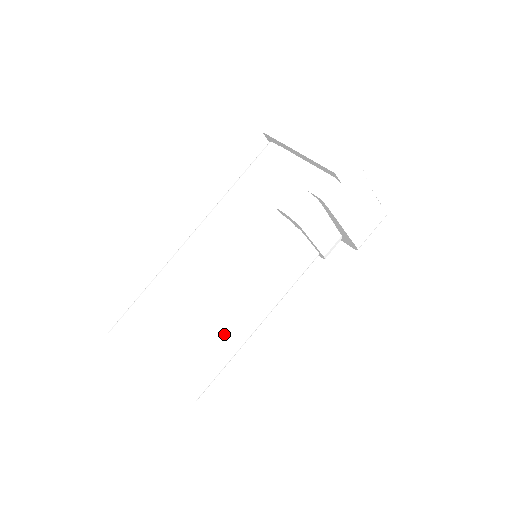
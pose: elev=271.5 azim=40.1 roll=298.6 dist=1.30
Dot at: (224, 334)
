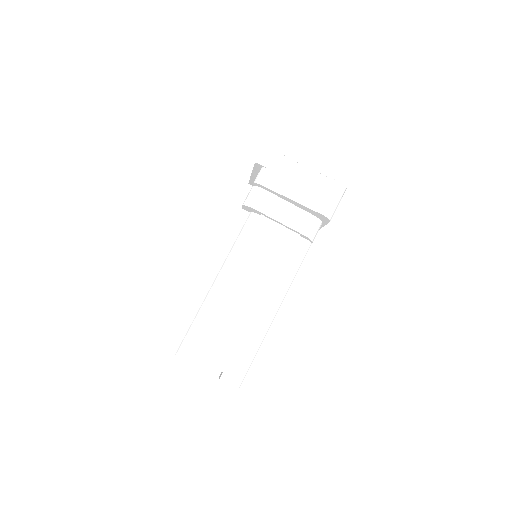
Dot at: (226, 307)
